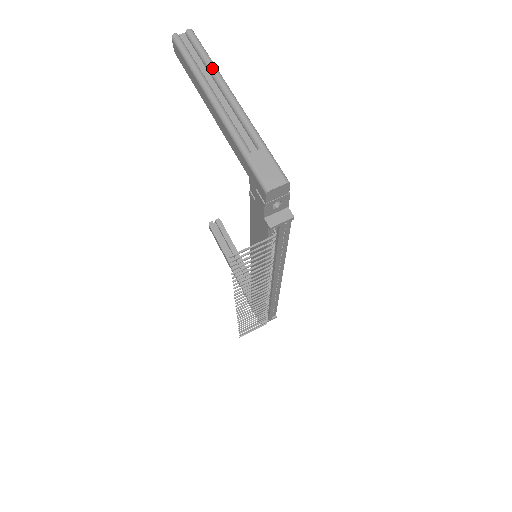
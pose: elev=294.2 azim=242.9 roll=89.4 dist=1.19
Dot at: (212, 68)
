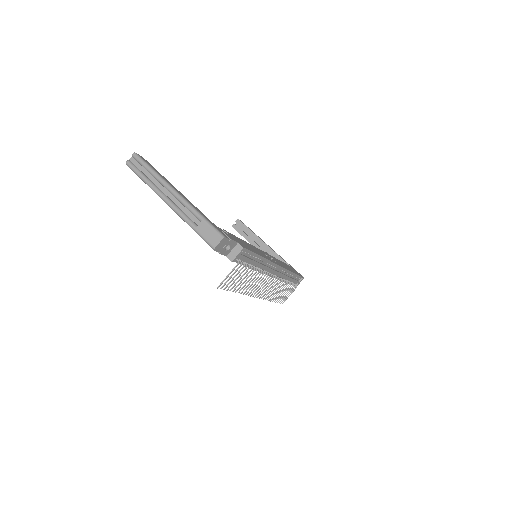
Dot at: (156, 177)
